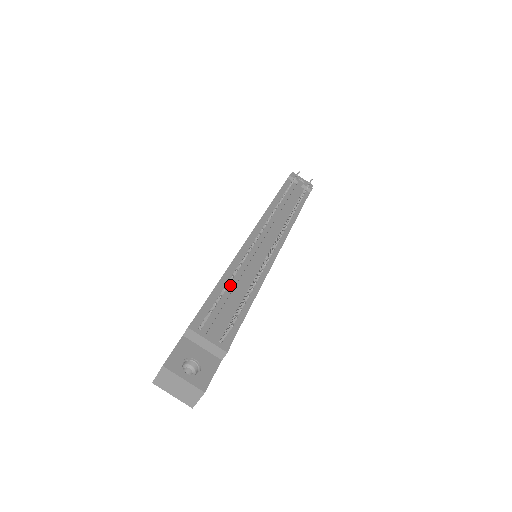
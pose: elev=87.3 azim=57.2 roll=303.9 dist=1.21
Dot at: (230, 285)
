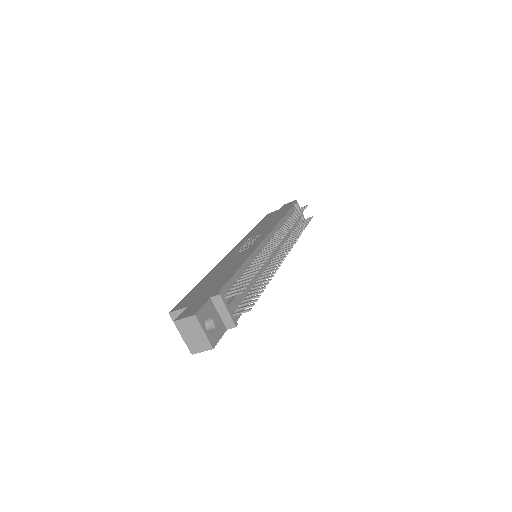
Dot at: occluded
